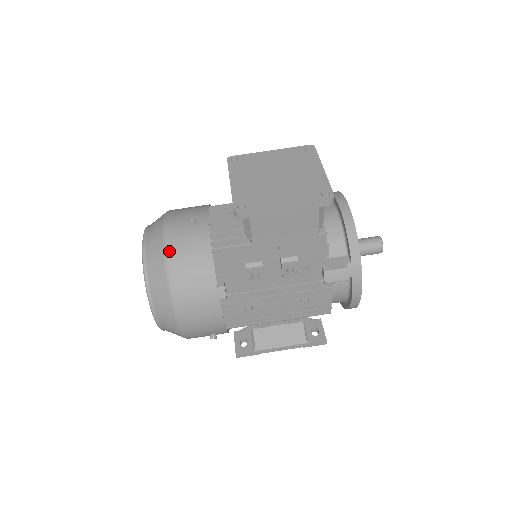
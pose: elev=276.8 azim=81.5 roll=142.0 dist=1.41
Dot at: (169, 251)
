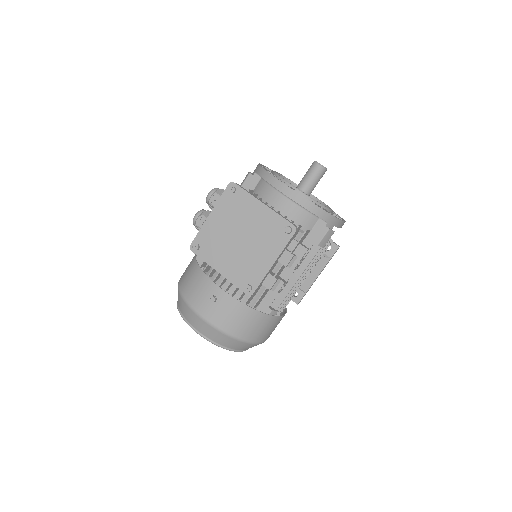
Dot at: (224, 330)
